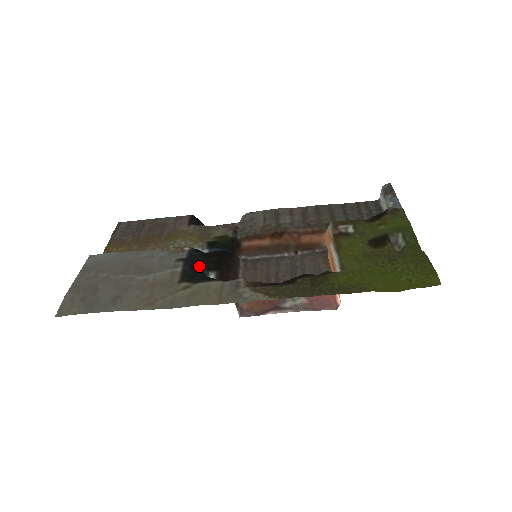
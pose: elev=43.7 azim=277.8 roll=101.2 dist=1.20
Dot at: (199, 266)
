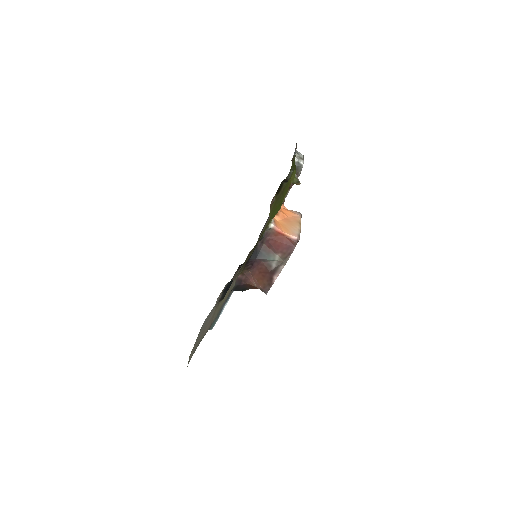
Dot at: occluded
